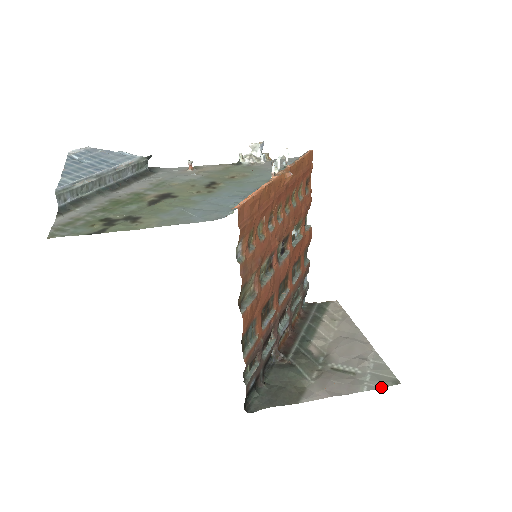
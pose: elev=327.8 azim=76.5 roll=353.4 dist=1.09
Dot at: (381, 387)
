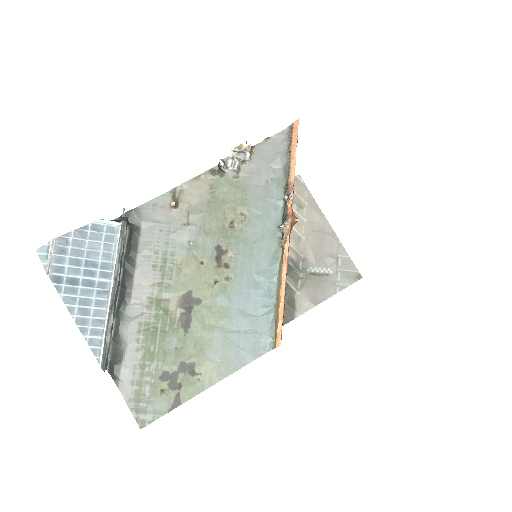
Dot at: (349, 285)
